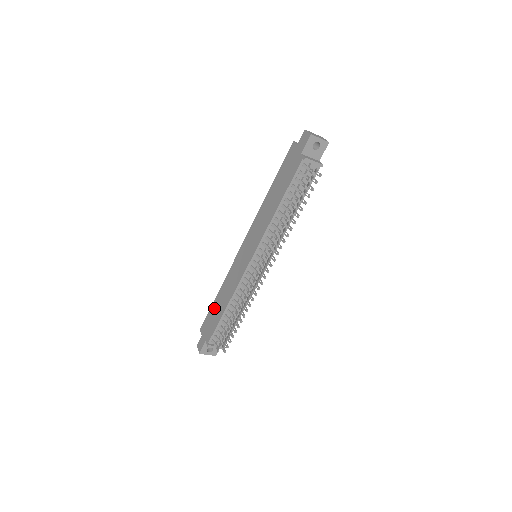
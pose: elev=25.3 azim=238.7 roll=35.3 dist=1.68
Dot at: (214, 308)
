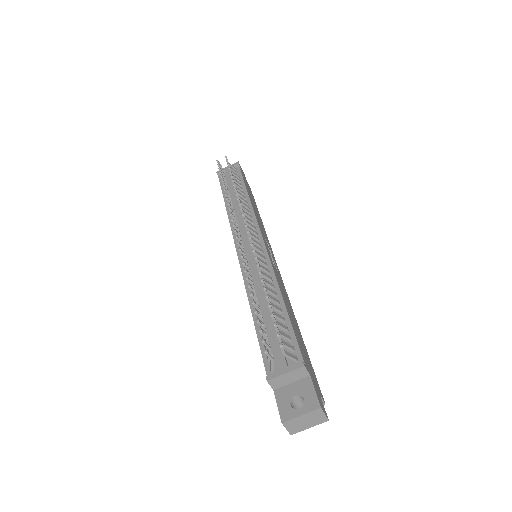
Dot at: occluded
